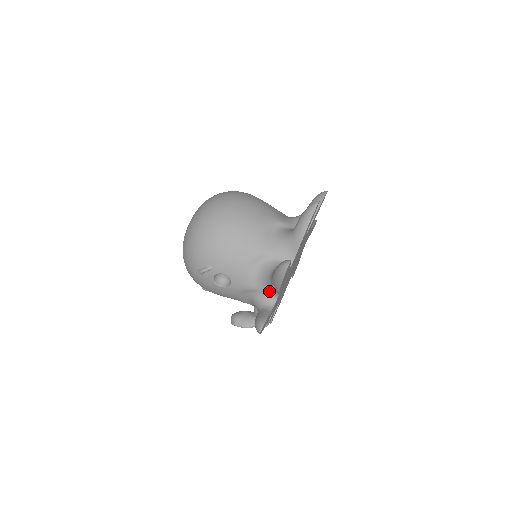
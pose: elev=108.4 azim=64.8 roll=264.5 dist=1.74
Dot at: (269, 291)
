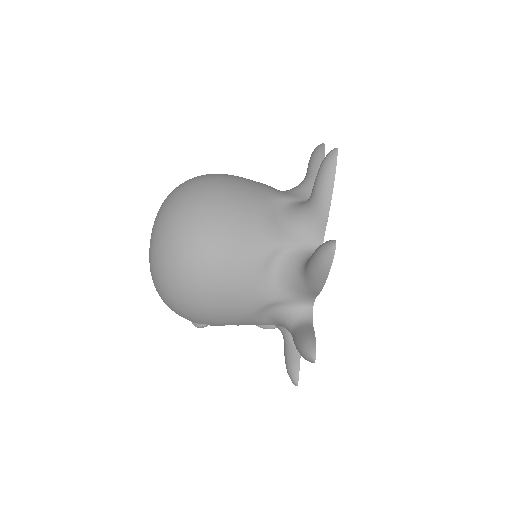
Dot at: occluded
